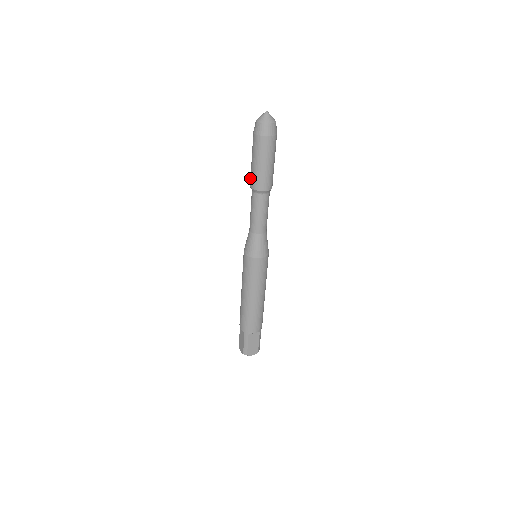
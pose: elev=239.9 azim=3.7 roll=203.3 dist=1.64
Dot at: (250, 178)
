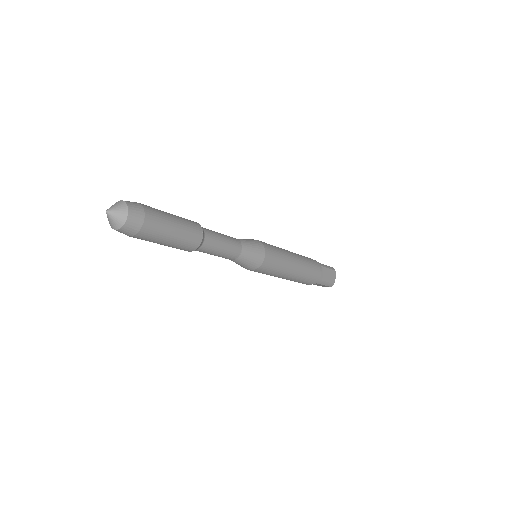
Dot at: occluded
